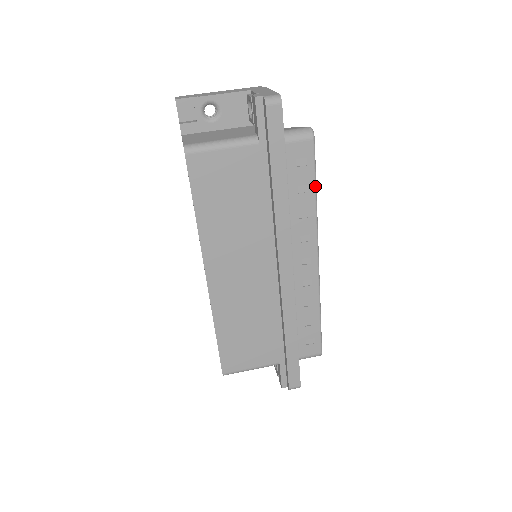
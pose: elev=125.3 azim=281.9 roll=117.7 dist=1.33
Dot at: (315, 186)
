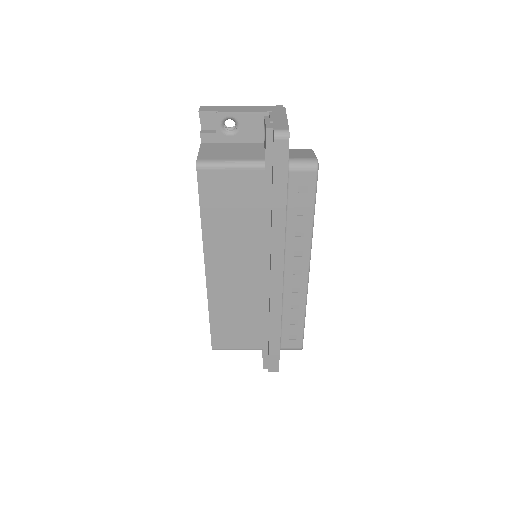
Dot at: (313, 211)
